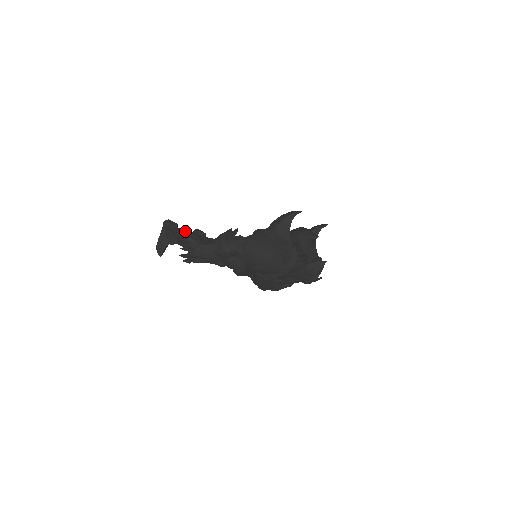
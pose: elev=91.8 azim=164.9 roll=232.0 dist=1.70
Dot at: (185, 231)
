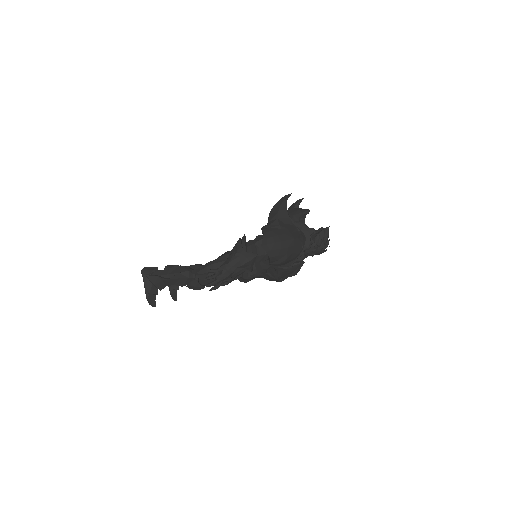
Dot at: (171, 269)
